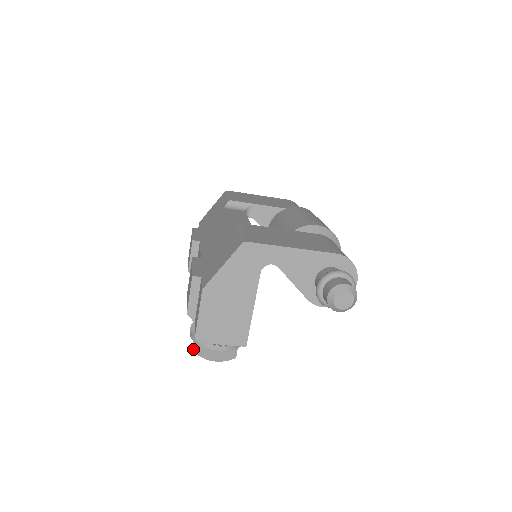
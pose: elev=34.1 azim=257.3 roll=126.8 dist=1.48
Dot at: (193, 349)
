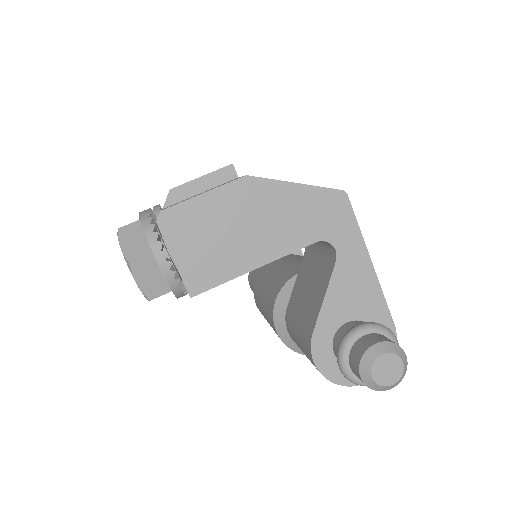
Dot at: (122, 229)
